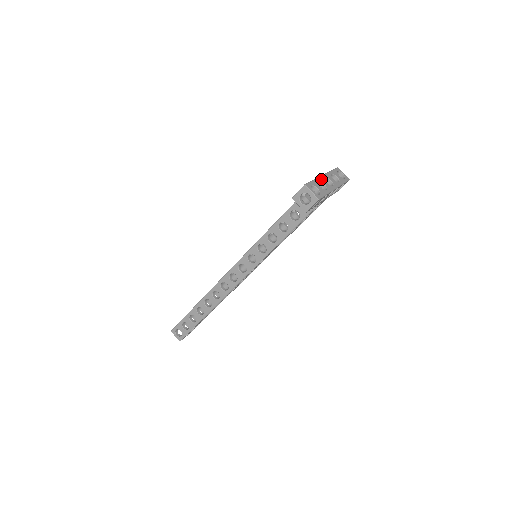
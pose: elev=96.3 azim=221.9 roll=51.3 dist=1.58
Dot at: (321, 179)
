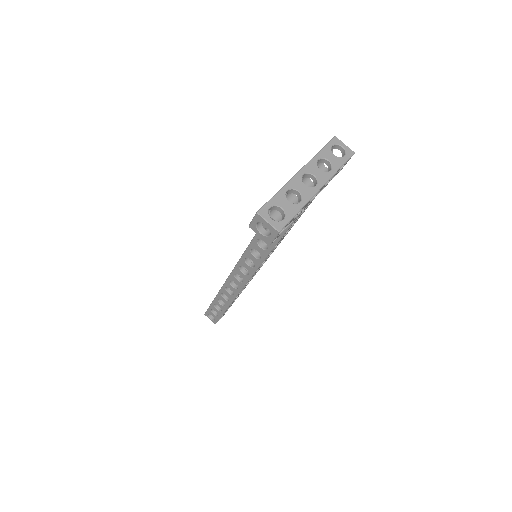
Dot at: (293, 183)
